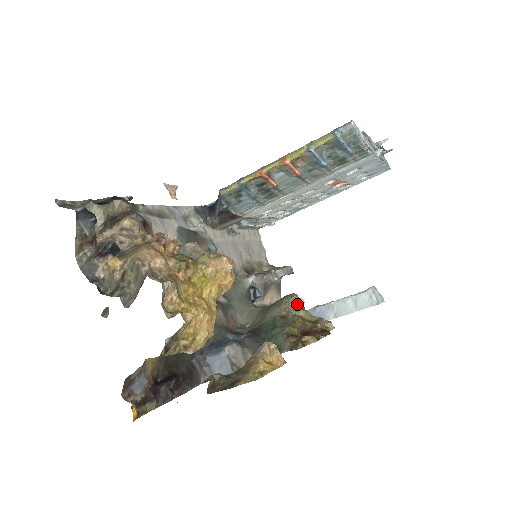
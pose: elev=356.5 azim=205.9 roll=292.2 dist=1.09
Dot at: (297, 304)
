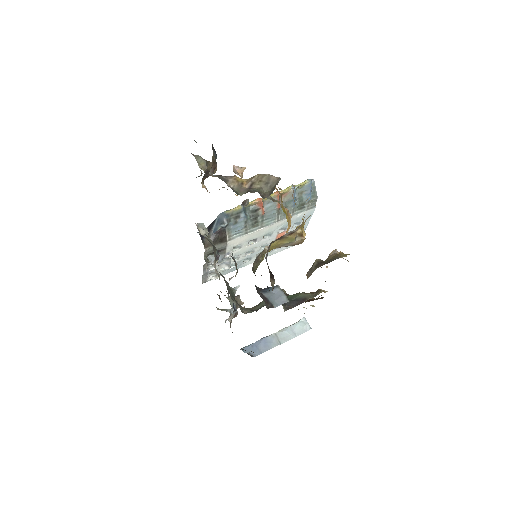
Dot at: occluded
